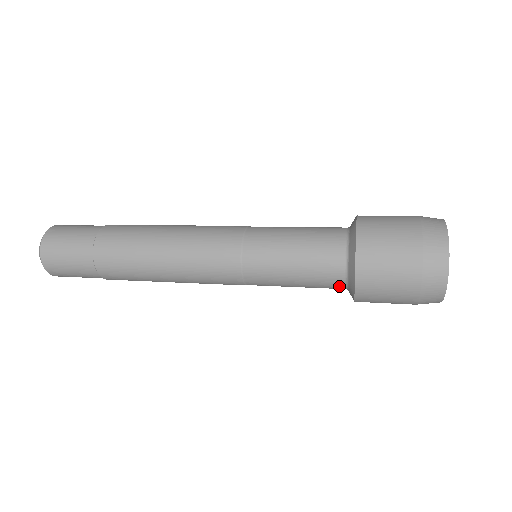
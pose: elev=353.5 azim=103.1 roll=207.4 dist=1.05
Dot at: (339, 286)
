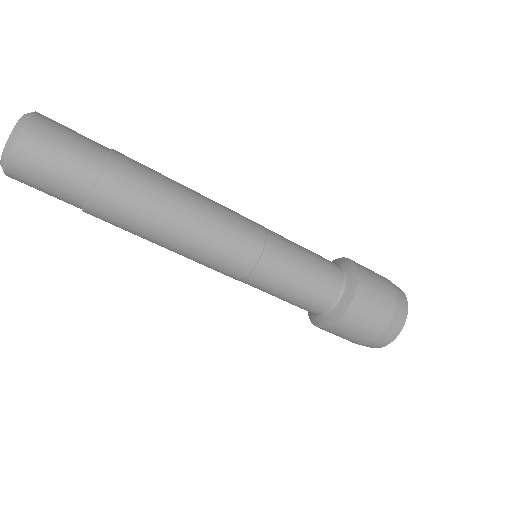
Dot at: (320, 311)
